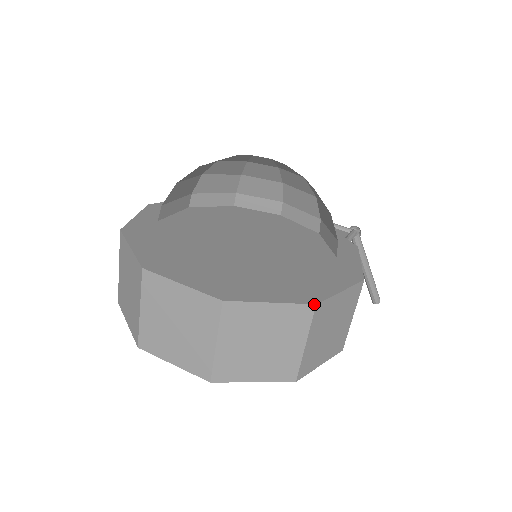
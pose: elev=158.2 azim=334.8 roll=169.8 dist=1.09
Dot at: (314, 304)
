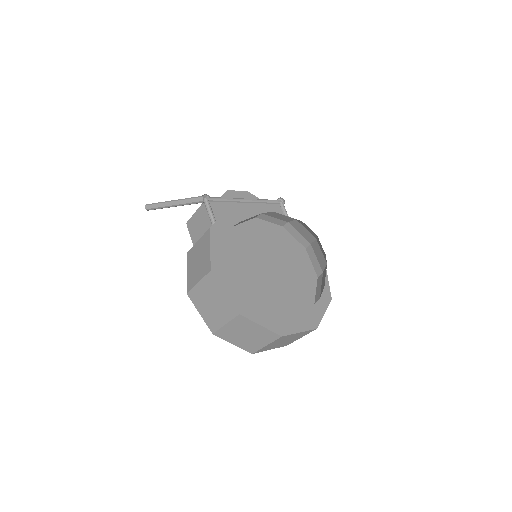
Dot at: occluded
